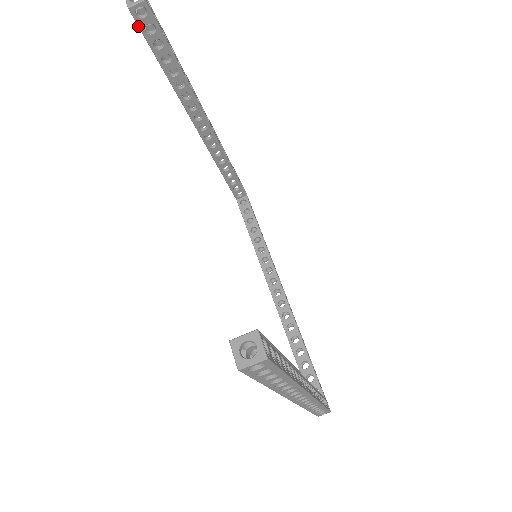
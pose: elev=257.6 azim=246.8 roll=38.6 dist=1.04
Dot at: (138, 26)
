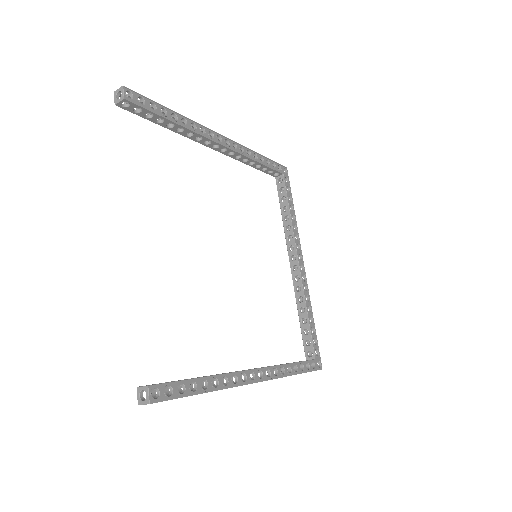
Dot at: occluded
